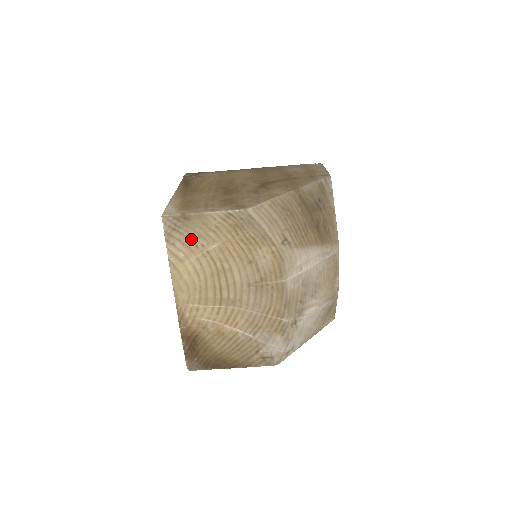
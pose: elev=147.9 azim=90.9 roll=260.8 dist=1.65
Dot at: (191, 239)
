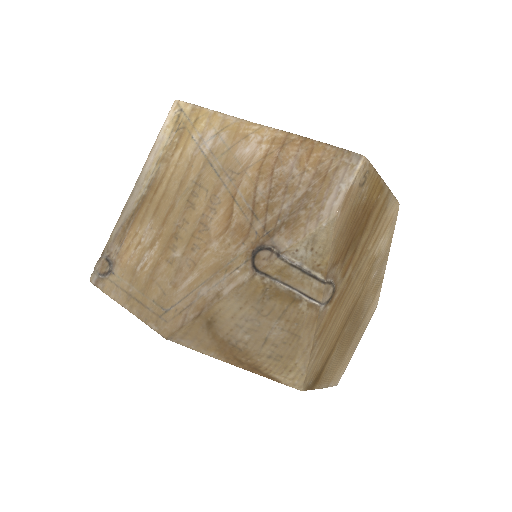
Dot at: occluded
